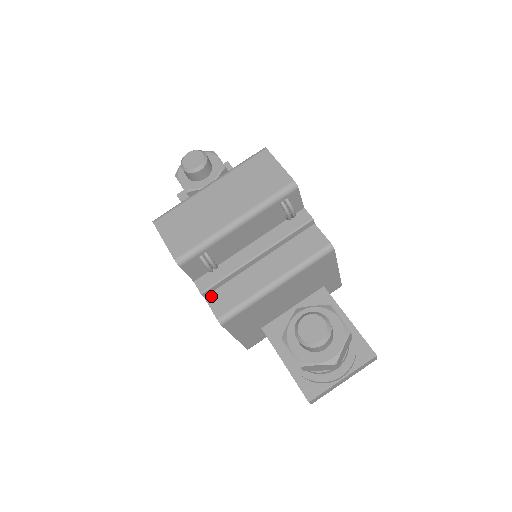
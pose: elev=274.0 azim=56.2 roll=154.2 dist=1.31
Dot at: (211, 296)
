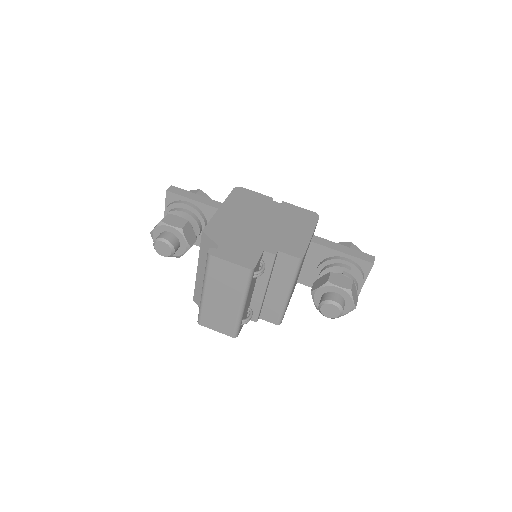
Dot at: (262, 316)
